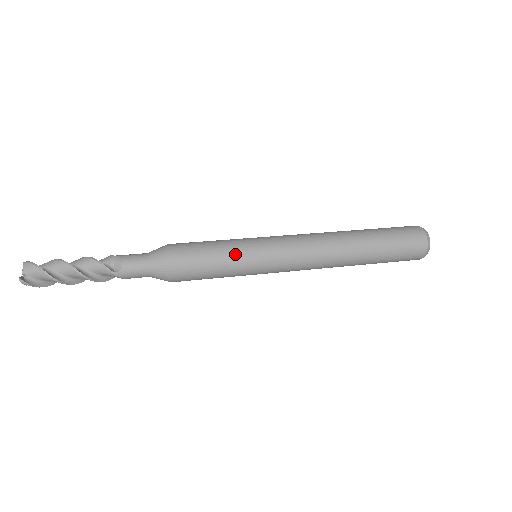
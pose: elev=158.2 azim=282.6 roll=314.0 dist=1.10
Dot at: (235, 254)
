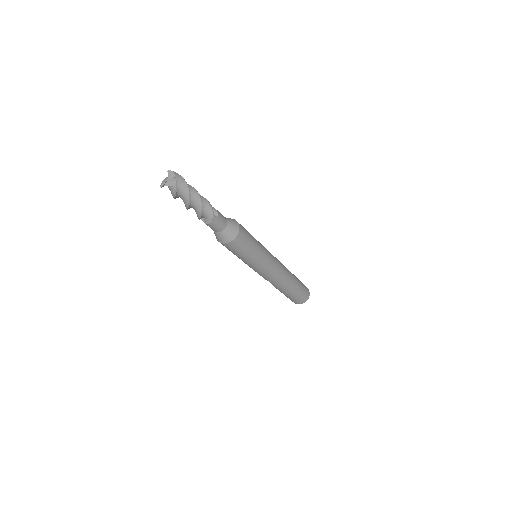
Dot at: (260, 247)
